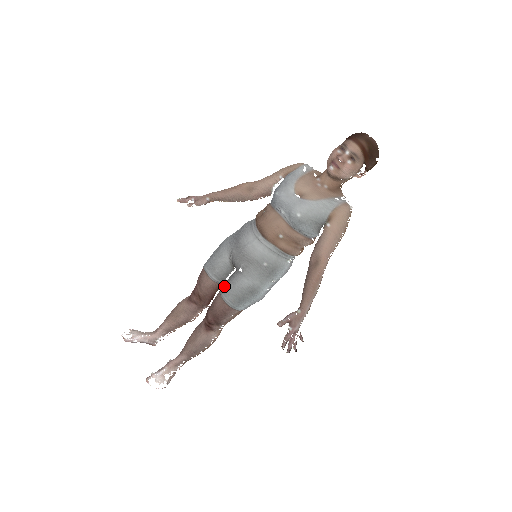
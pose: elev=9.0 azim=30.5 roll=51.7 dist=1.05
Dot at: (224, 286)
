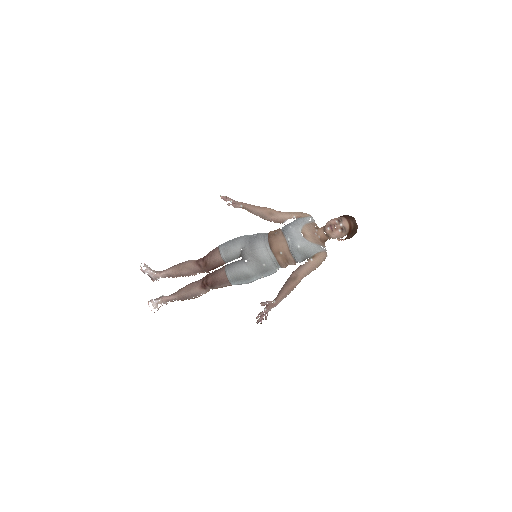
Dot at: (230, 266)
